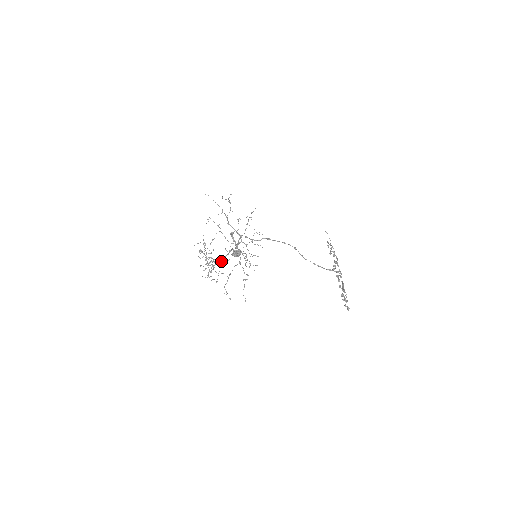
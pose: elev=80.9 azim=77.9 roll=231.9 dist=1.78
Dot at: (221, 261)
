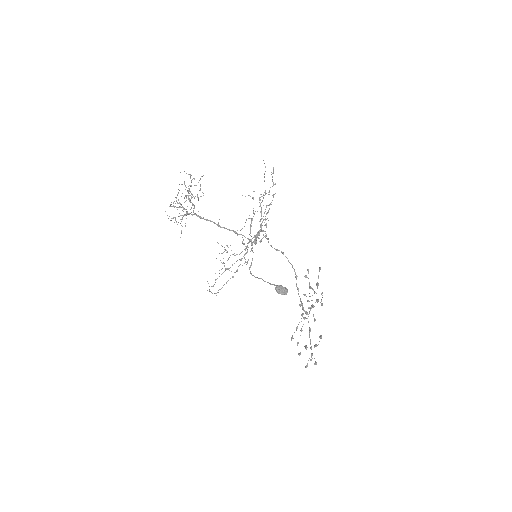
Dot at: (228, 247)
